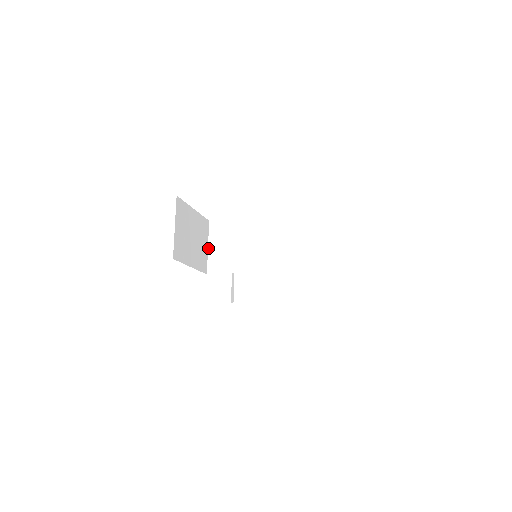
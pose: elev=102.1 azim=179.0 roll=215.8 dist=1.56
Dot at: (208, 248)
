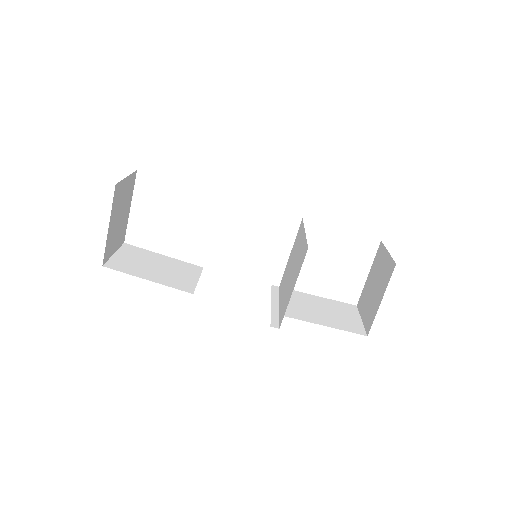
Dot at: (198, 280)
